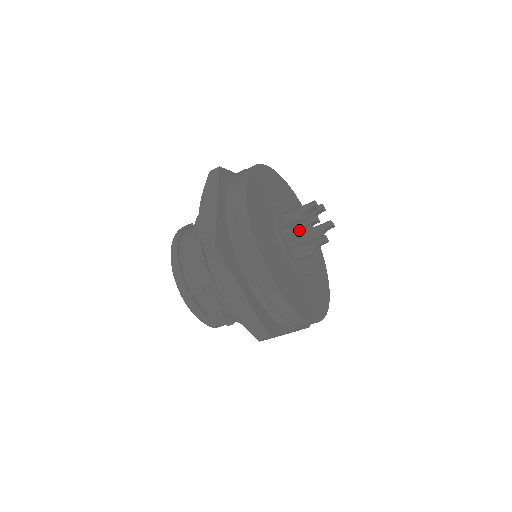
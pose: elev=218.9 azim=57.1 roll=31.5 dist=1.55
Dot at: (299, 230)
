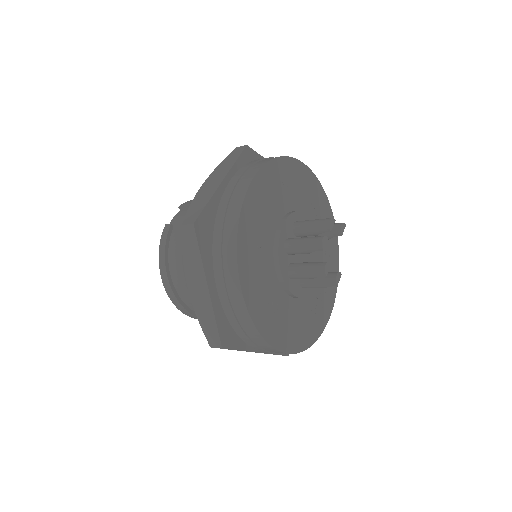
Dot at: (307, 278)
